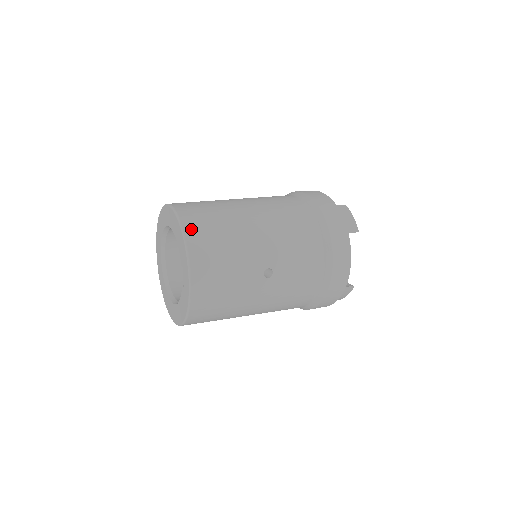
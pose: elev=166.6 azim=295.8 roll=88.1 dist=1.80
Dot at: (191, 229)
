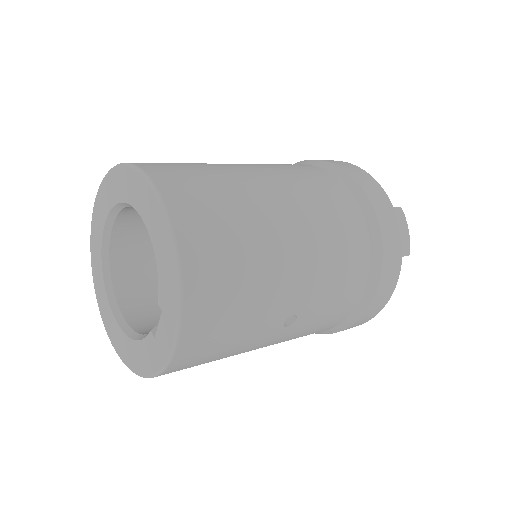
Dot at: (193, 253)
